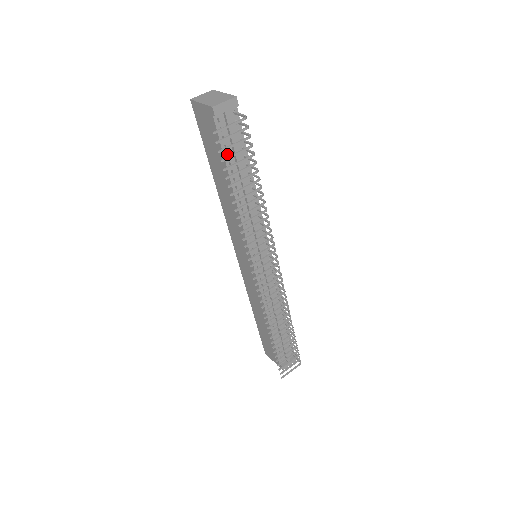
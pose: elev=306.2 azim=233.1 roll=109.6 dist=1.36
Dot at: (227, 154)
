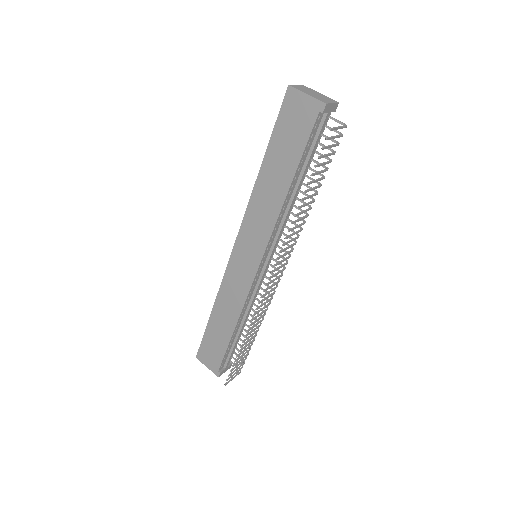
Dot at: (304, 151)
